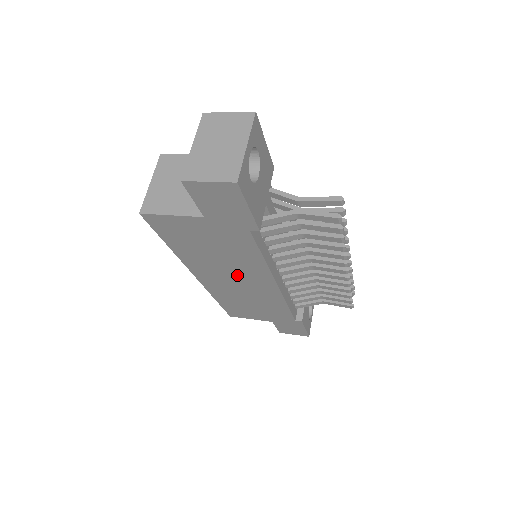
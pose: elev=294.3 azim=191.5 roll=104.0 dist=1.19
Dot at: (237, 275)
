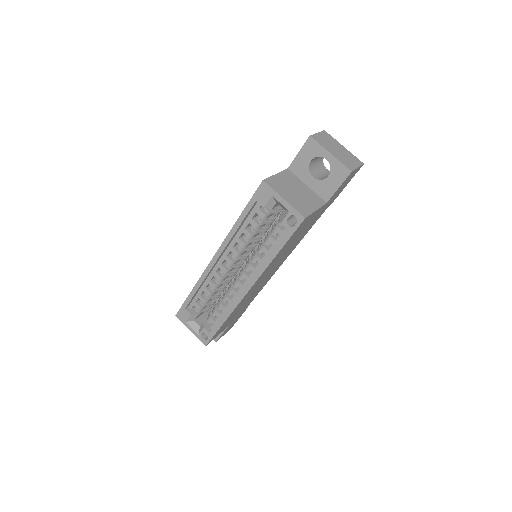
Dot at: (275, 266)
